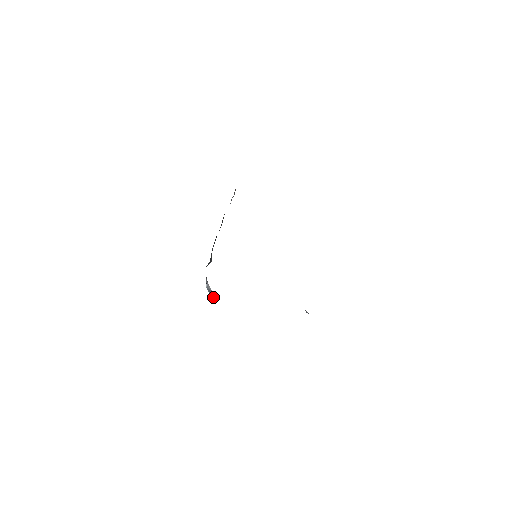
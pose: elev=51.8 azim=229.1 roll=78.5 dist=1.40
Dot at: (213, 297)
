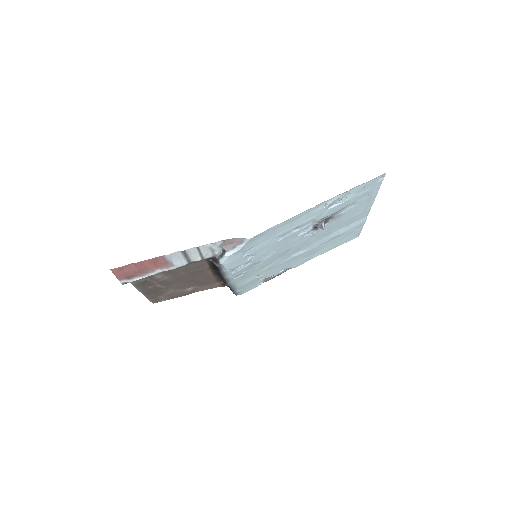
Dot at: (225, 251)
